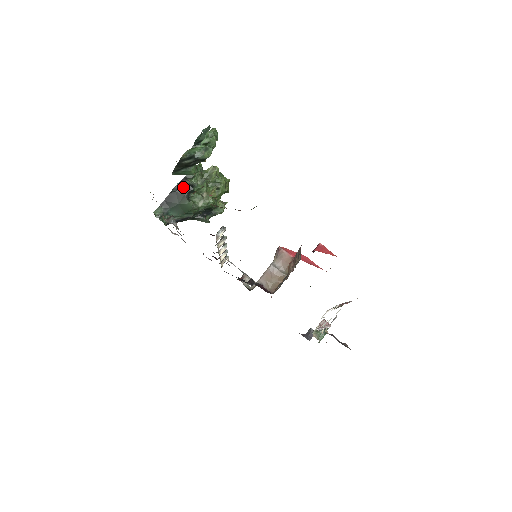
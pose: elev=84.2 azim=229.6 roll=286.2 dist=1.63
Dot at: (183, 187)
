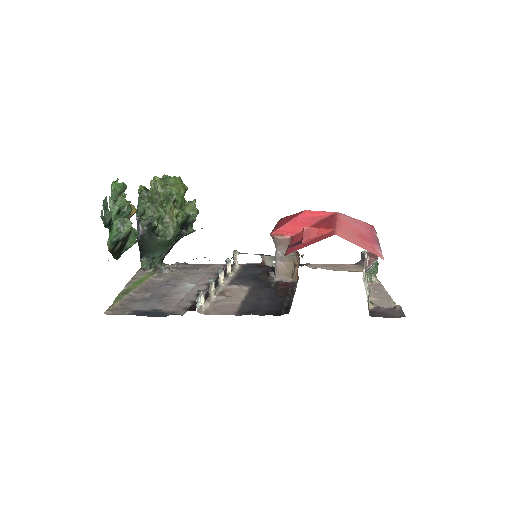
Dot at: (143, 231)
